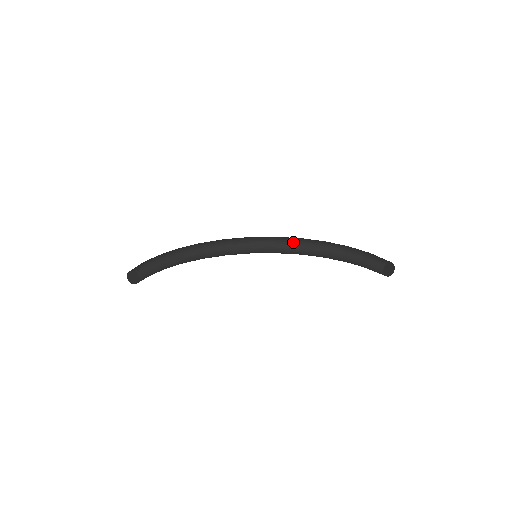
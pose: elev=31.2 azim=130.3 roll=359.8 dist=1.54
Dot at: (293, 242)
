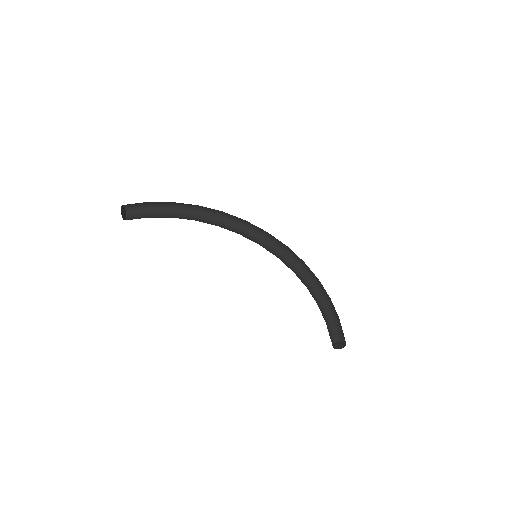
Dot at: (291, 263)
